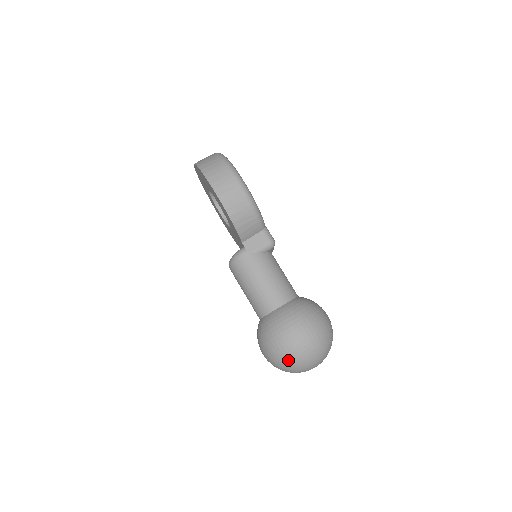
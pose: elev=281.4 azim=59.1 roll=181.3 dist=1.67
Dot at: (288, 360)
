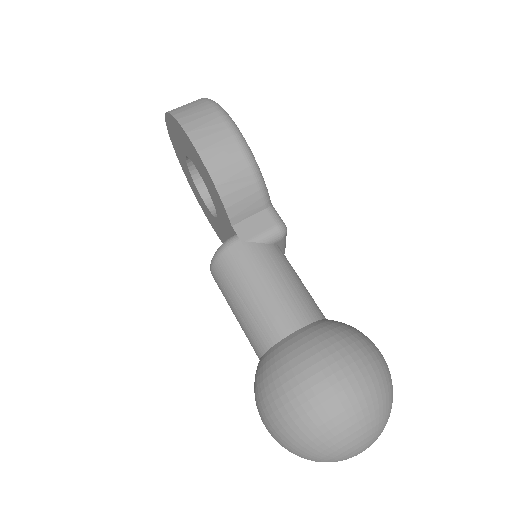
Dot at: (310, 431)
